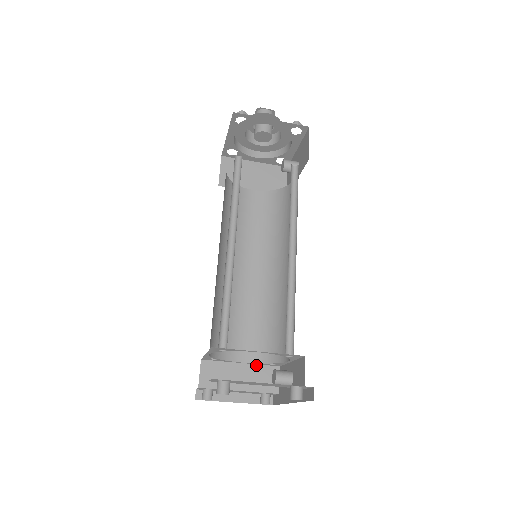
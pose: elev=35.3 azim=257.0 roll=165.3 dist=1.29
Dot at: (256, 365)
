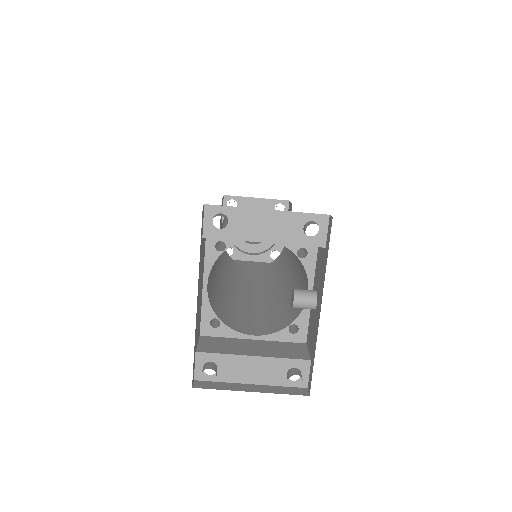
Dot at: (273, 341)
